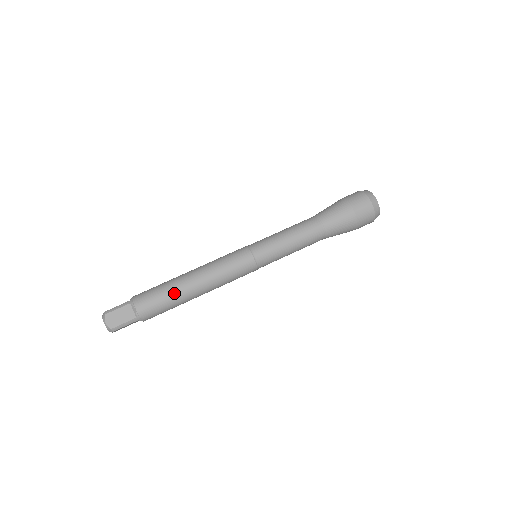
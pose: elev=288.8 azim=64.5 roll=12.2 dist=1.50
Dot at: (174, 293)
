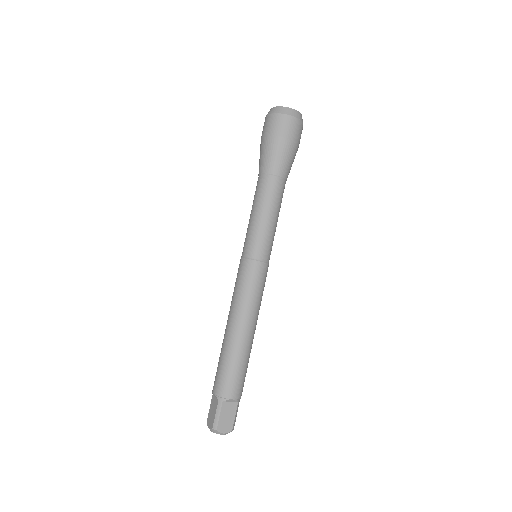
Dot at: (243, 356)
